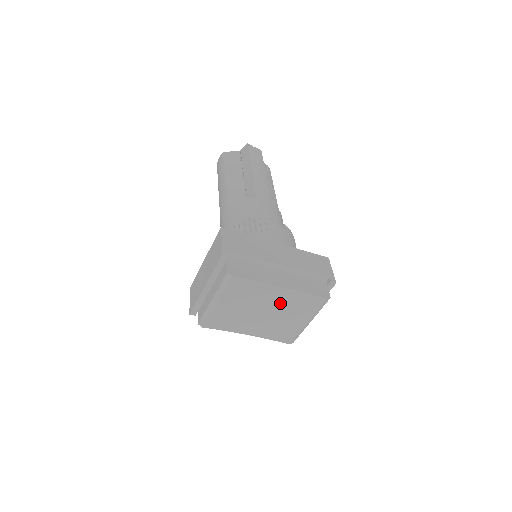
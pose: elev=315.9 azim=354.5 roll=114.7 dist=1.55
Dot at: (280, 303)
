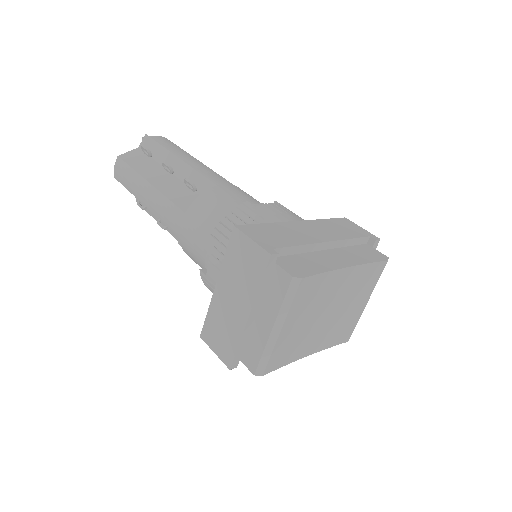
Dot at: (344, 291)
